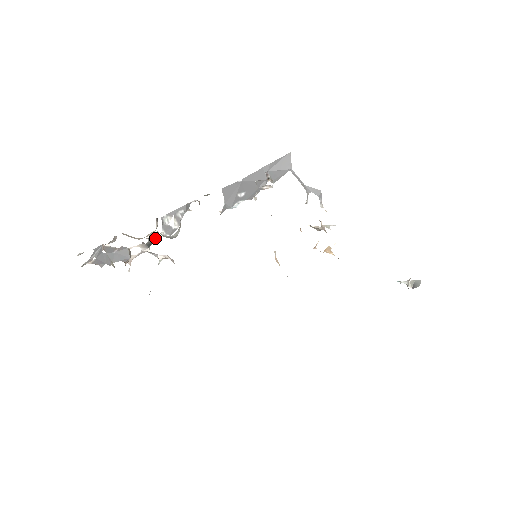
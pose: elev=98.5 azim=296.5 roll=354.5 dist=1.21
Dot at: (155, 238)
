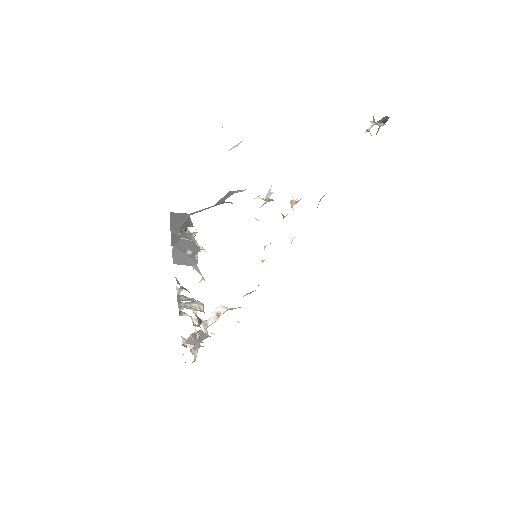
Dot at: (196, 316)
